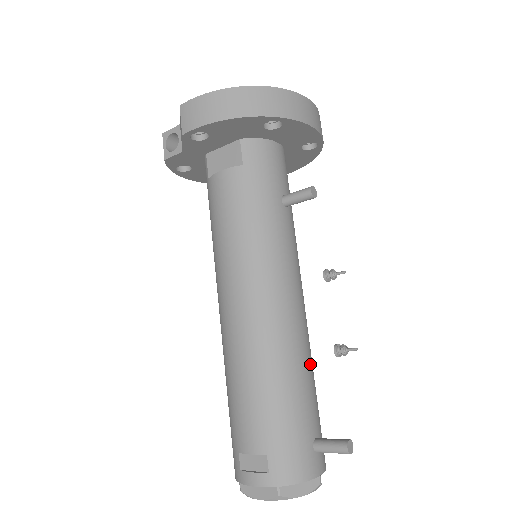
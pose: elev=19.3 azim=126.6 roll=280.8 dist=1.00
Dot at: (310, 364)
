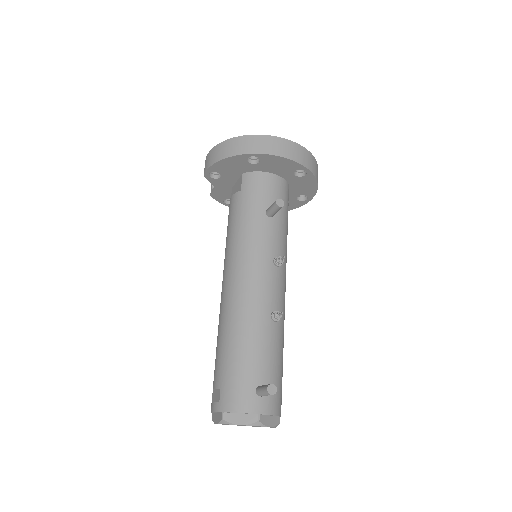
Dot at: (270, 332)
